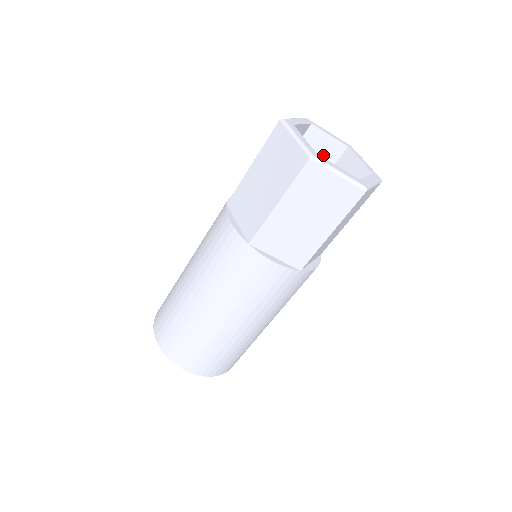
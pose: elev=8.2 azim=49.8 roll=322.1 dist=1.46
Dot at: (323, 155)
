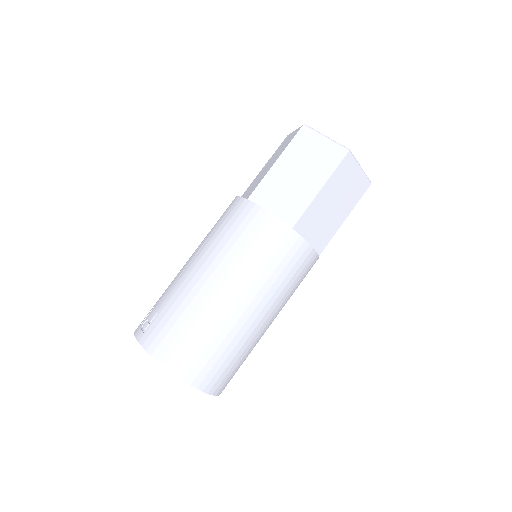
Dot at: occluded
